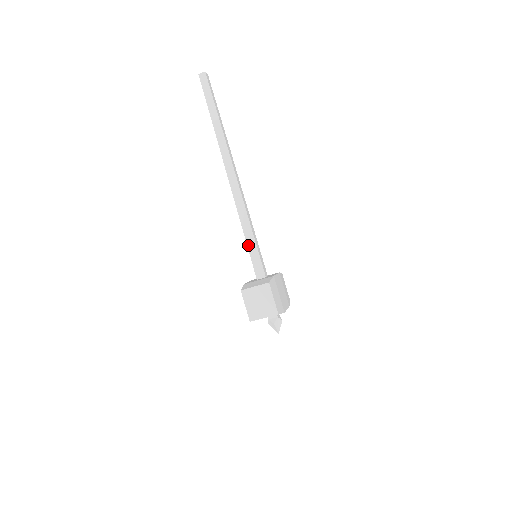
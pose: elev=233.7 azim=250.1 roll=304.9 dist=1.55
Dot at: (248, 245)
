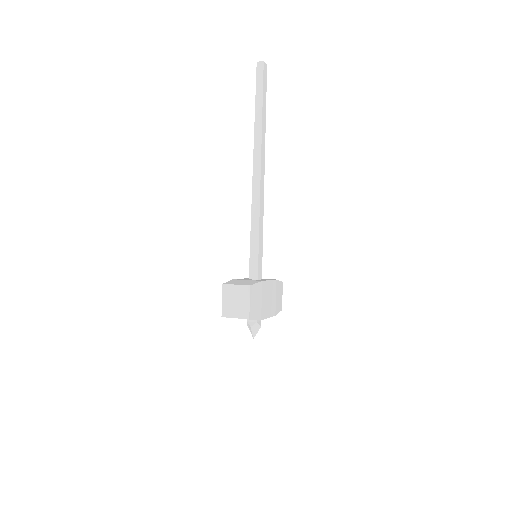
Dot at: (251, 243)
